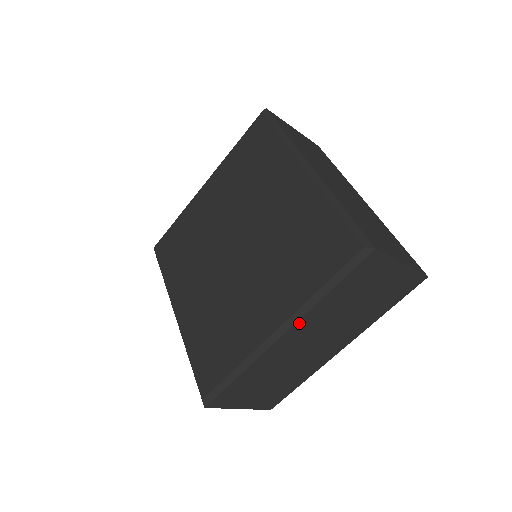
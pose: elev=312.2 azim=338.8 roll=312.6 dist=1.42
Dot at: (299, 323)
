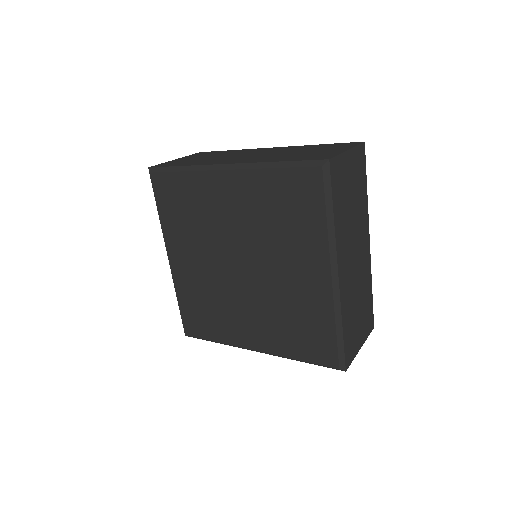
Dot at: (338, 254)
